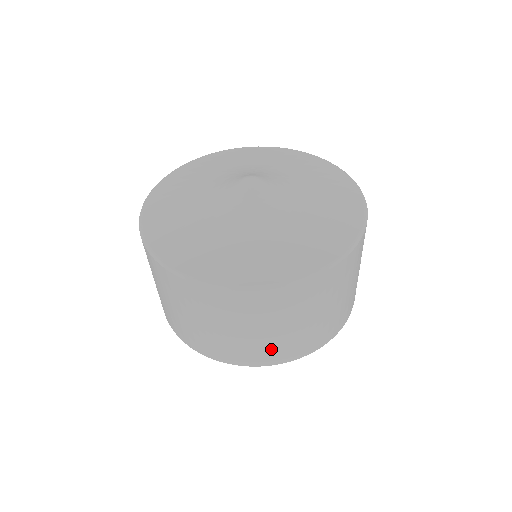
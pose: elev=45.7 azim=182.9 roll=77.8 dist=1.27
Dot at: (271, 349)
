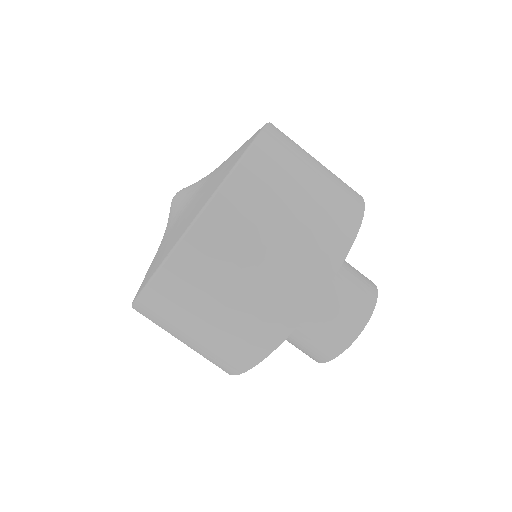
Dot at: (268, 308)
